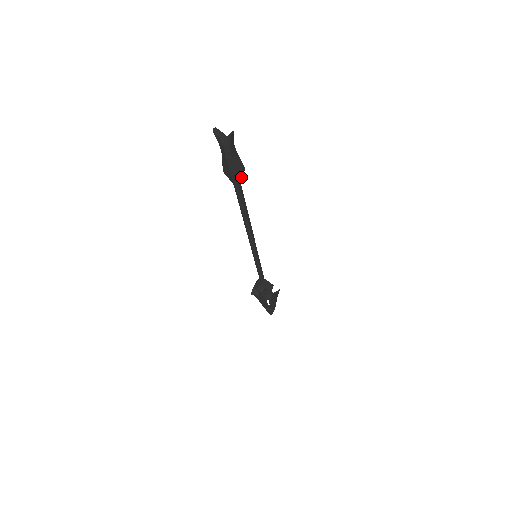
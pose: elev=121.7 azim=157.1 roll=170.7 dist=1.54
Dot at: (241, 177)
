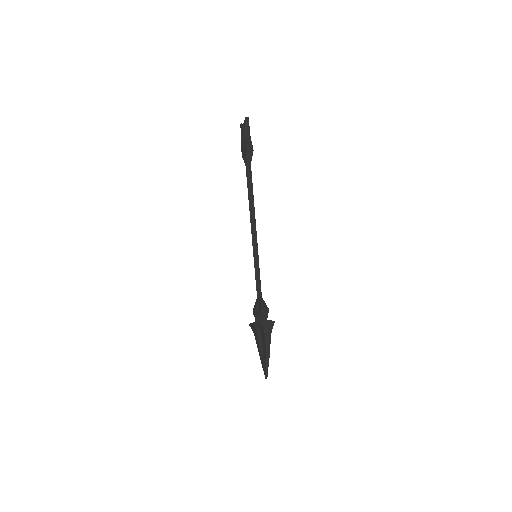
Dot at: (249, 155)
